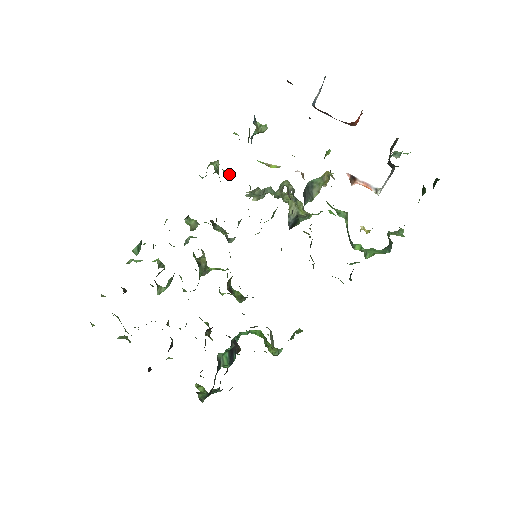
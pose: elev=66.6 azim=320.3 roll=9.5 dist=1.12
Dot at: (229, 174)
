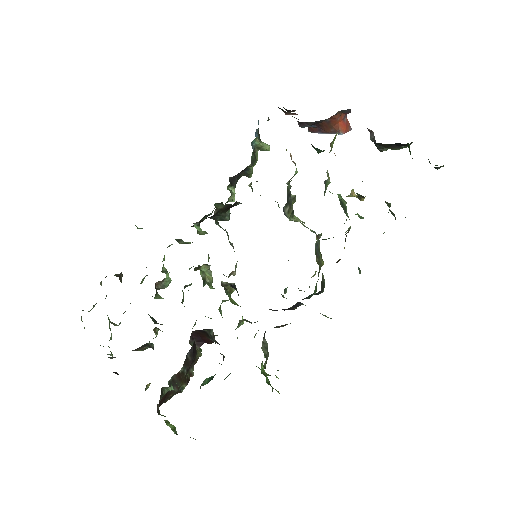
Dot at: occluded
